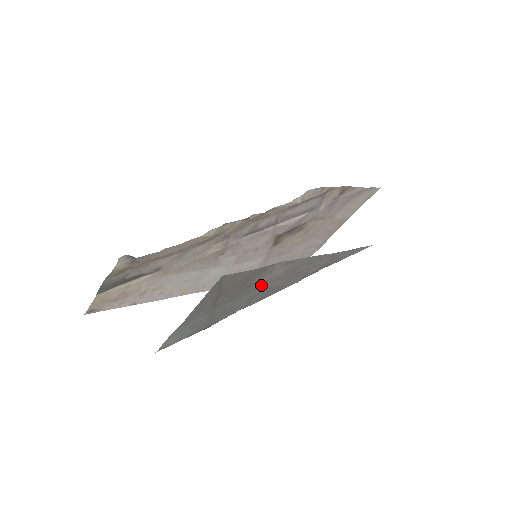
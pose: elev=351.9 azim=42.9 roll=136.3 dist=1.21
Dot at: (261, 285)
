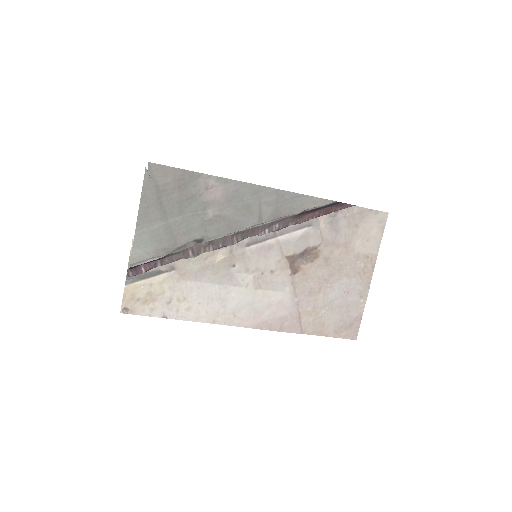
Dot at: (208, 207)
